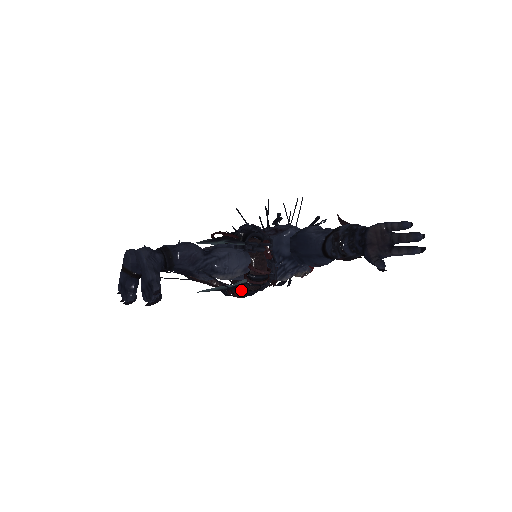
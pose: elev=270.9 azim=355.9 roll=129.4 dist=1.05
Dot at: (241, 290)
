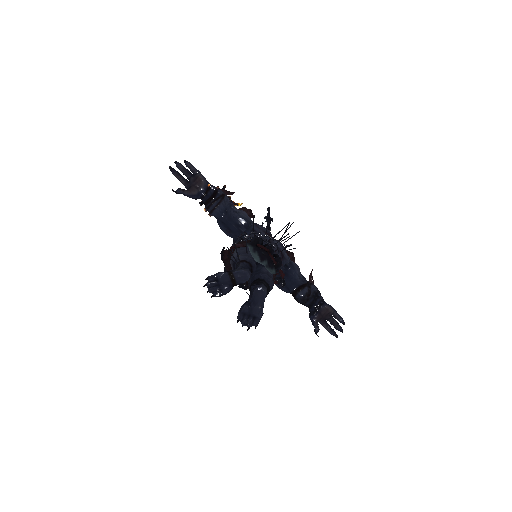
Dot at: (244, 287)
